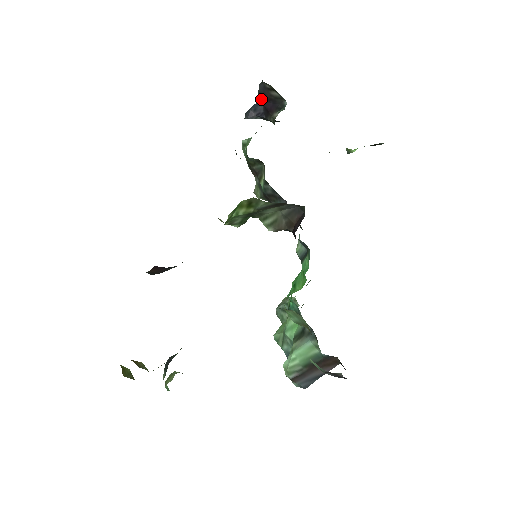
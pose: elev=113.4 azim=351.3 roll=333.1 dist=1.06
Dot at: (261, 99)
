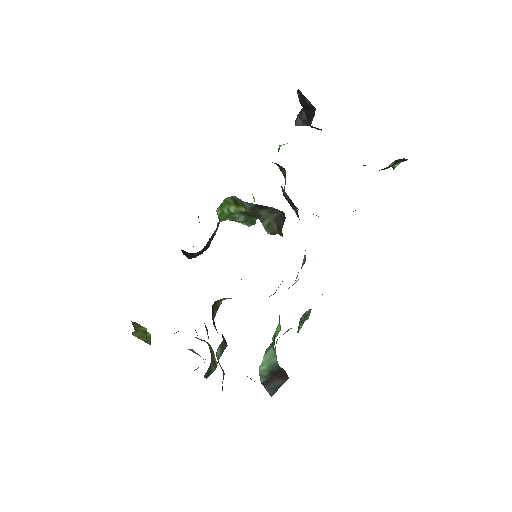
Dot at: (303, 106)
